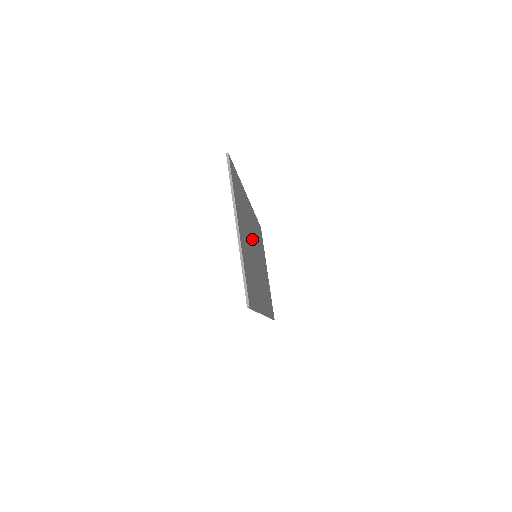
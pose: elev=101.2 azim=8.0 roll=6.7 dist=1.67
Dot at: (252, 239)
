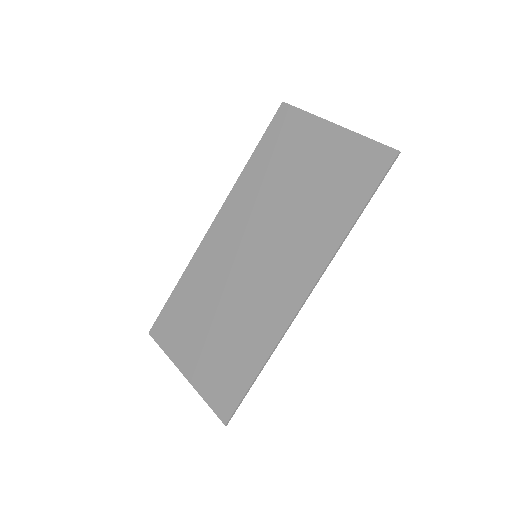
Dot at: (261, 225)
